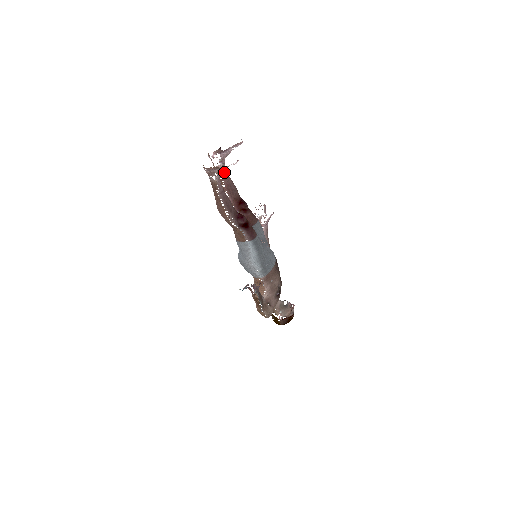
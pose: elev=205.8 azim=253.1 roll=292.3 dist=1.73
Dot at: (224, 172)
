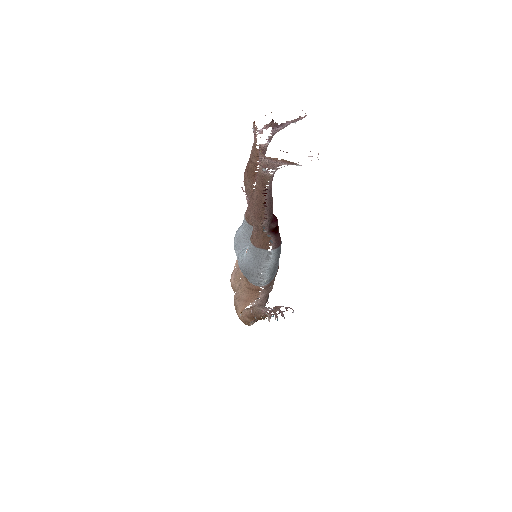
Dot at: (264, 153)
